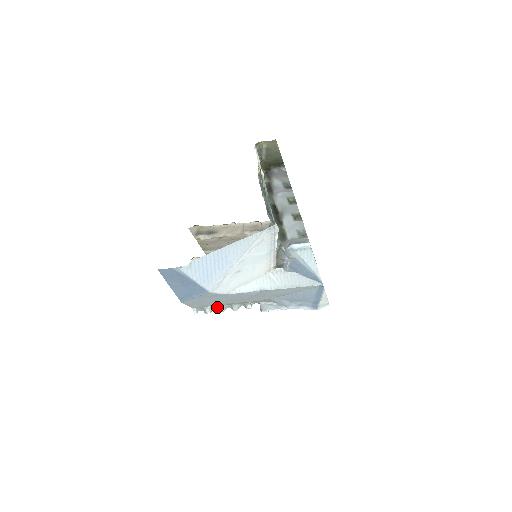
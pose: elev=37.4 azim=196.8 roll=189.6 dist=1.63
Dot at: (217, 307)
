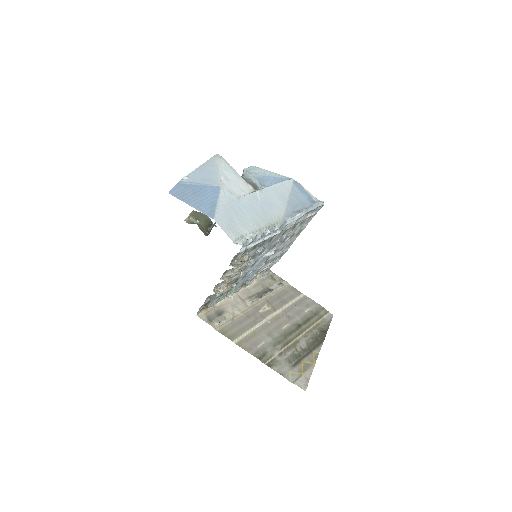
Dot at: (254, 239)
